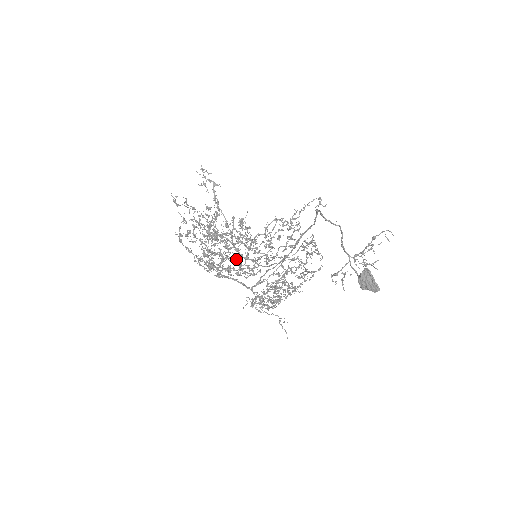
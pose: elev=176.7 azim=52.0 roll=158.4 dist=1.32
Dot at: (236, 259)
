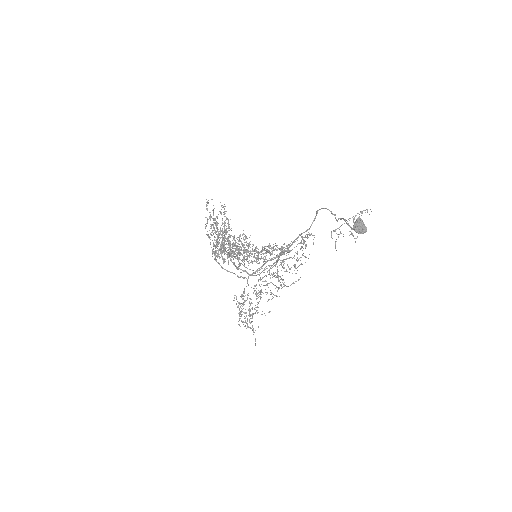
Dot at: (239, 257)
